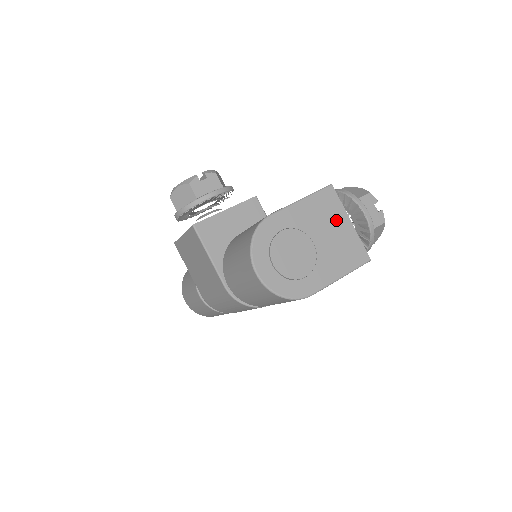
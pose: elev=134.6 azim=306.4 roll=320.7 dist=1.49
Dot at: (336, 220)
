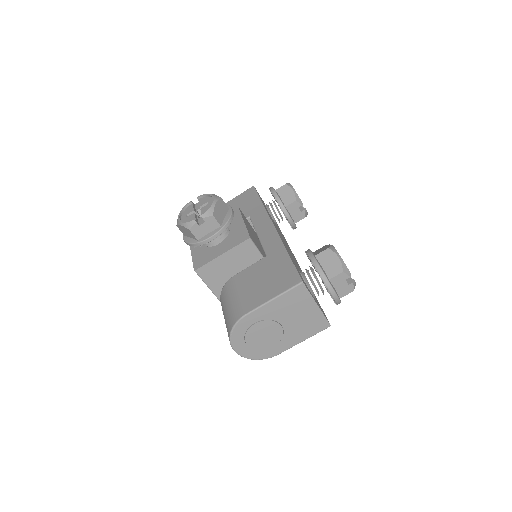
Dot at: (303, 307)
